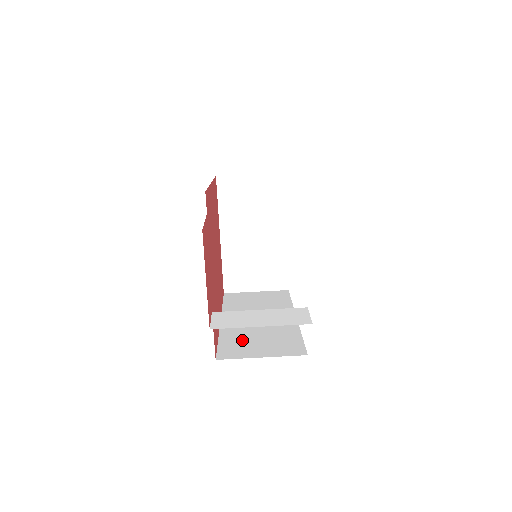
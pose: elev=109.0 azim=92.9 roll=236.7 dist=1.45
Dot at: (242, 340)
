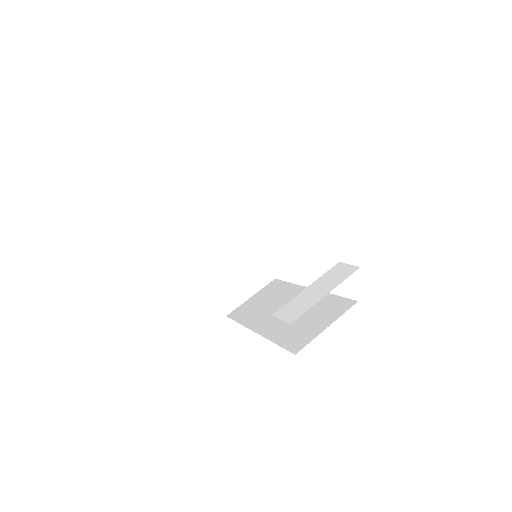
Dot at: (294, 329)
